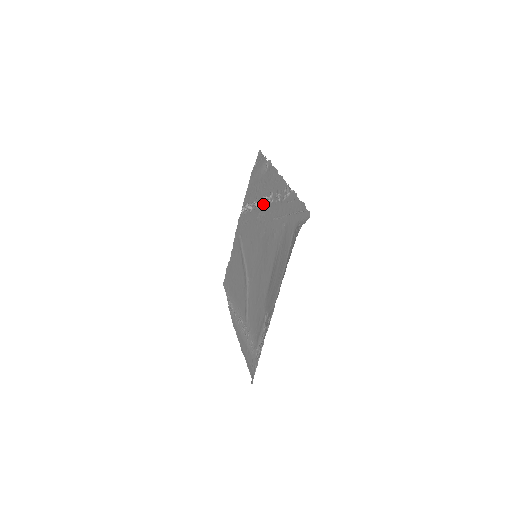
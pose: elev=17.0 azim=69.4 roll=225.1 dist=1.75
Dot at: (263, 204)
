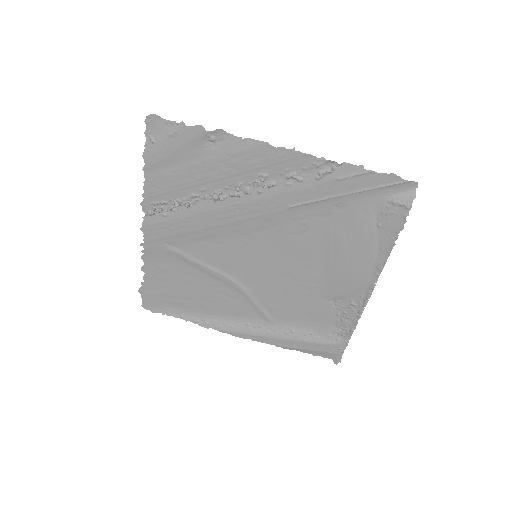
Dot at: (239, 193)
